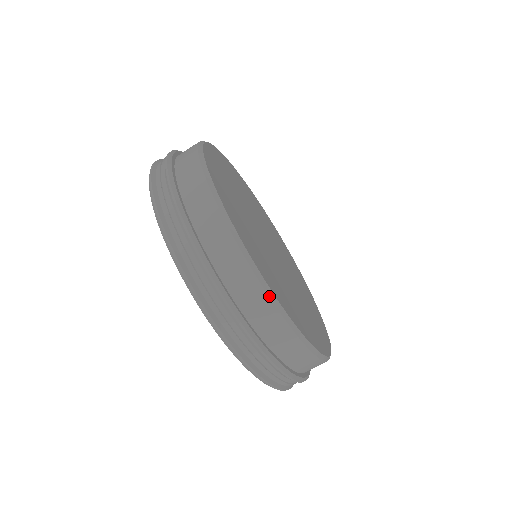
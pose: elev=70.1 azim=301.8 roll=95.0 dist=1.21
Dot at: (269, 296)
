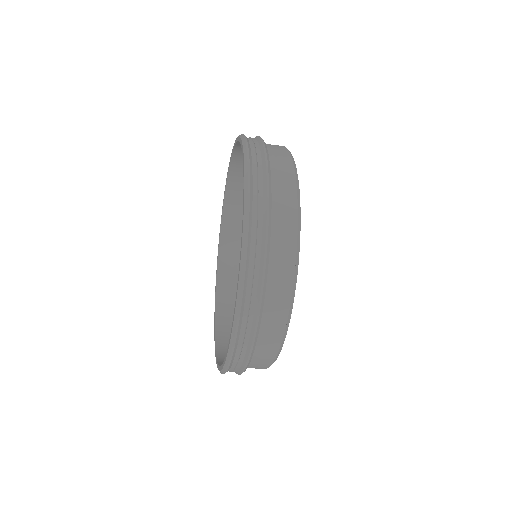
Dot at: occluded
